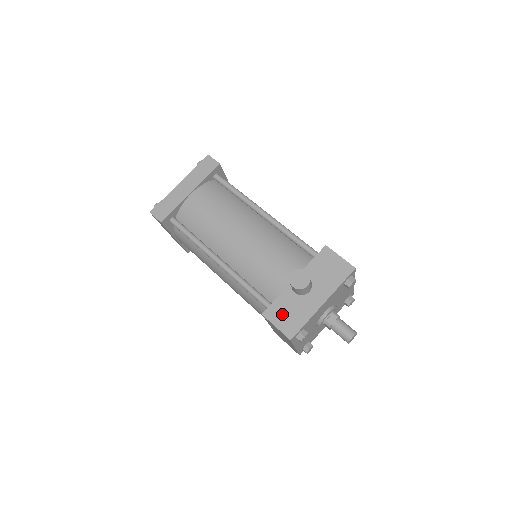
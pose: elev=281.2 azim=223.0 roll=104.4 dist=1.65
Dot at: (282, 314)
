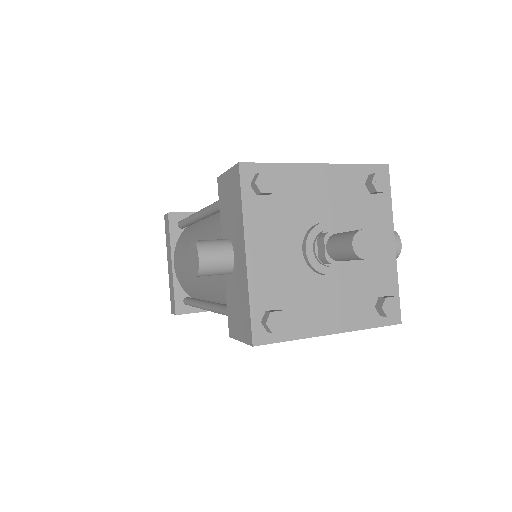
Dot at: (235, 317)
